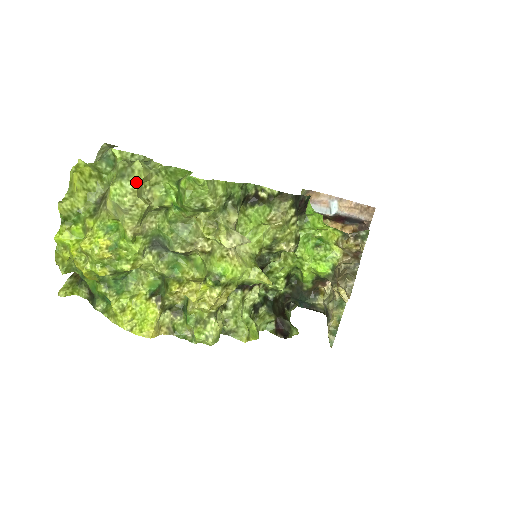
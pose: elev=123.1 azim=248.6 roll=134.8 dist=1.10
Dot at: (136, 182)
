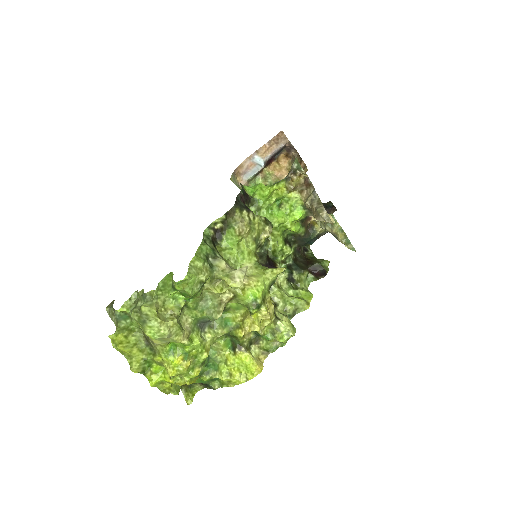
Dot at: (155, 318)
